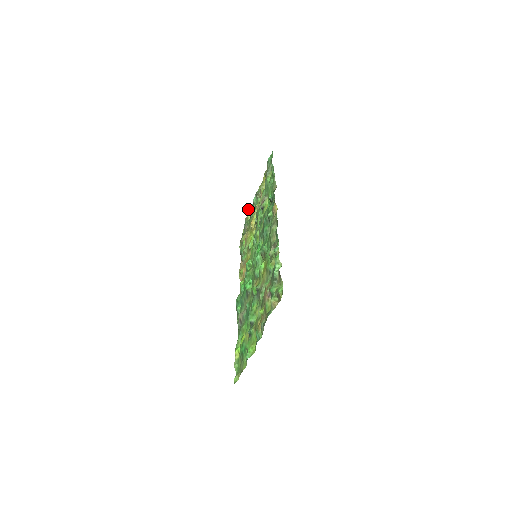
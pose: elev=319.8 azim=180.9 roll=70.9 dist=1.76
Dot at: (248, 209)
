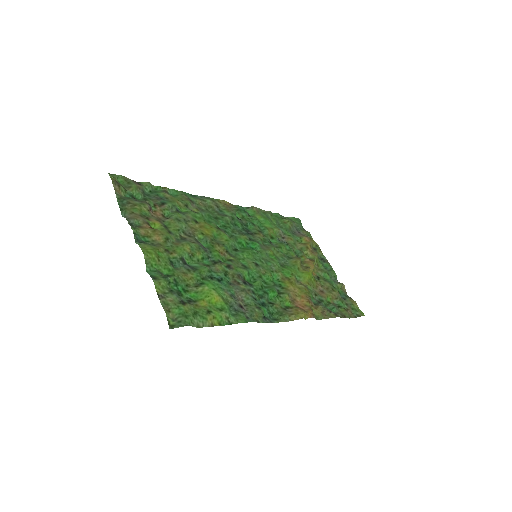
Dot at: occluded
